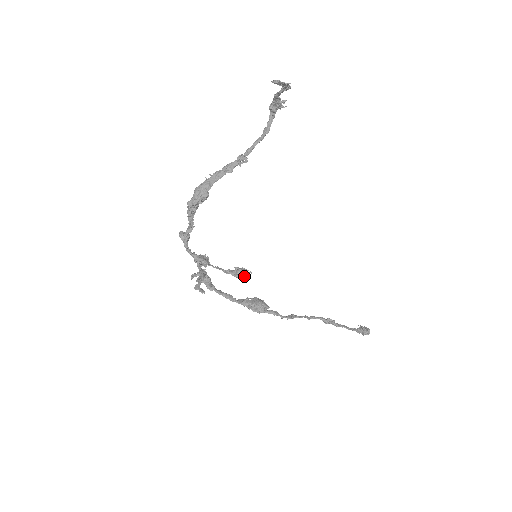
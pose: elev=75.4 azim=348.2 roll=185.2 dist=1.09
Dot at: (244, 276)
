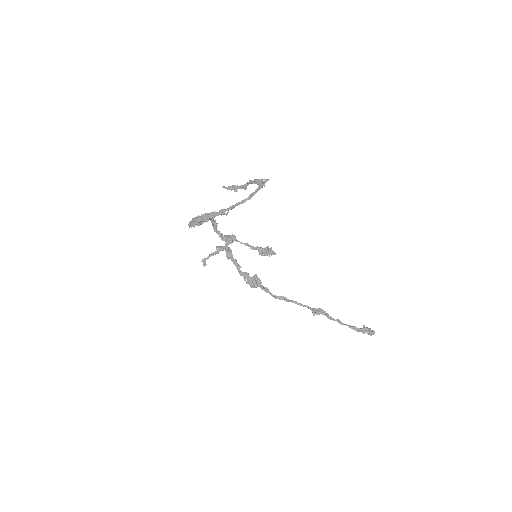
Dot at: (266, 255)
